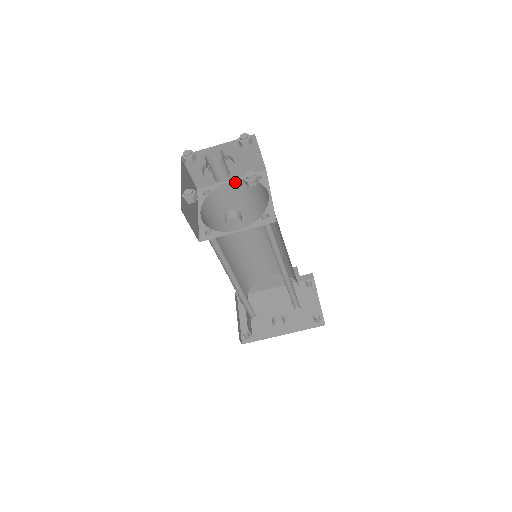
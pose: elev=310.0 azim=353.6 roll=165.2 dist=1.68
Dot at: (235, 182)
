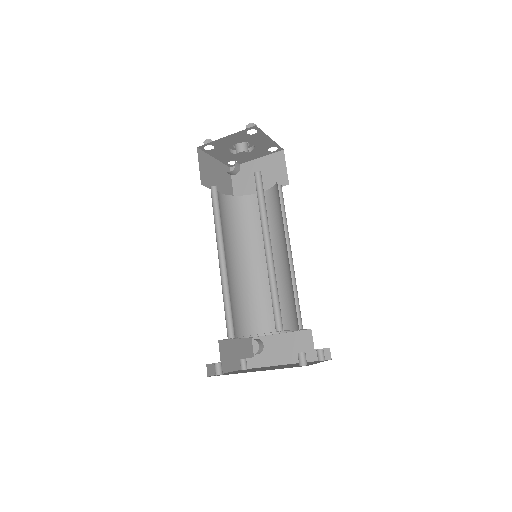
Dot at: occluded
